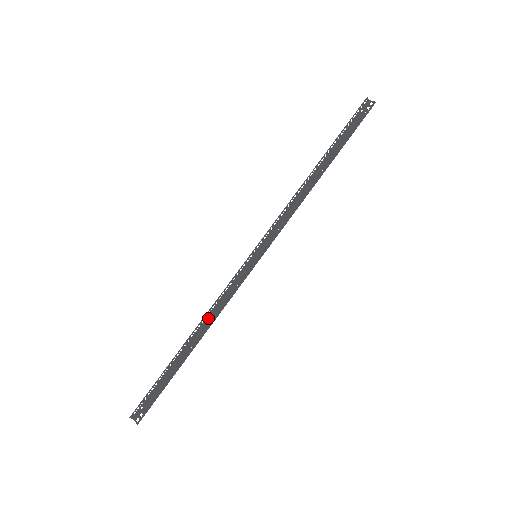
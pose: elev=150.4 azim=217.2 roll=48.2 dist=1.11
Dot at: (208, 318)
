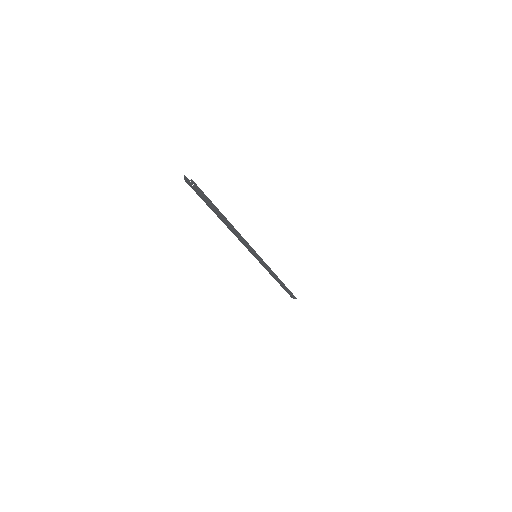
Dot at: (233, 232)
